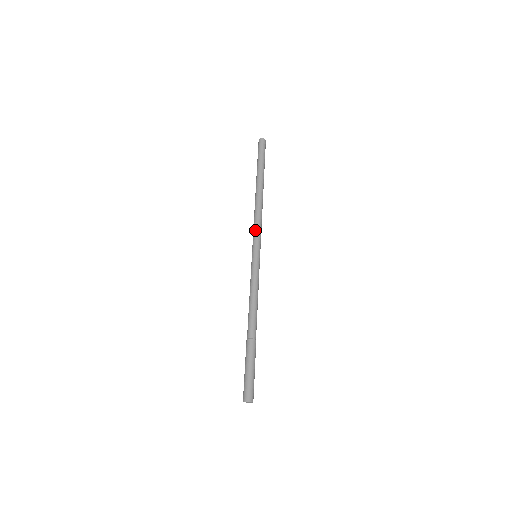
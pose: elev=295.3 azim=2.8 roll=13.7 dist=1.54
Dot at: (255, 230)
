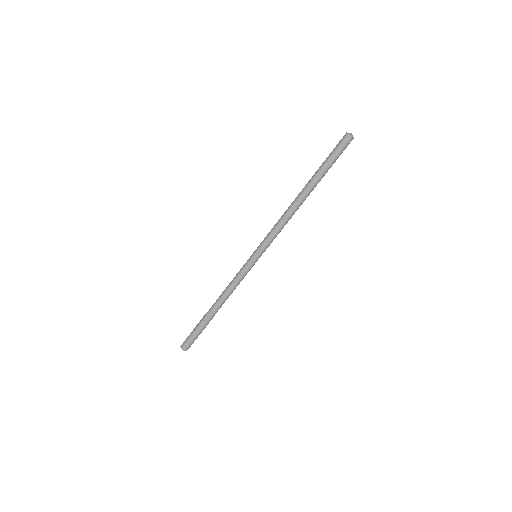
Dot at: (268, 233)
